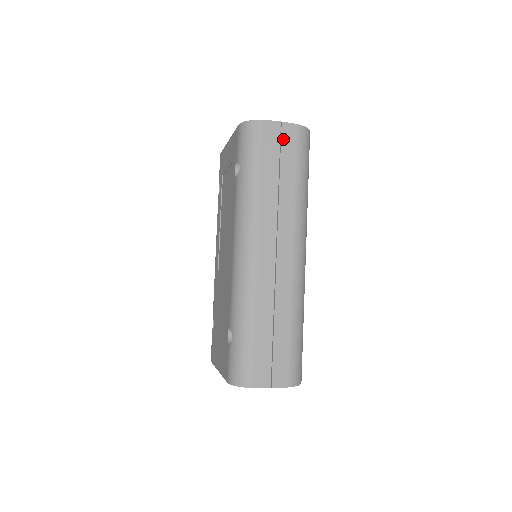
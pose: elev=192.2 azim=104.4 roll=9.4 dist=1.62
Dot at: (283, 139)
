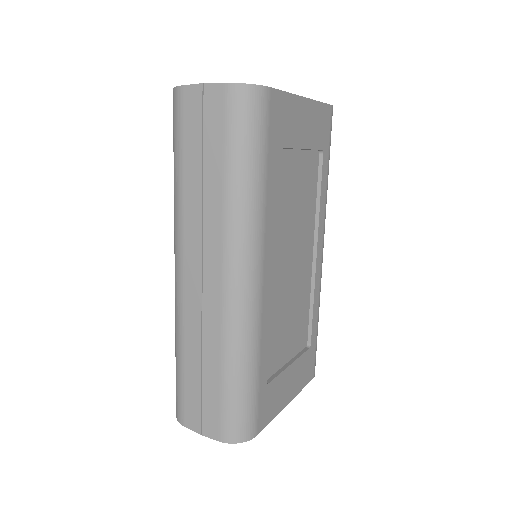
Dot at: (206, 111)
